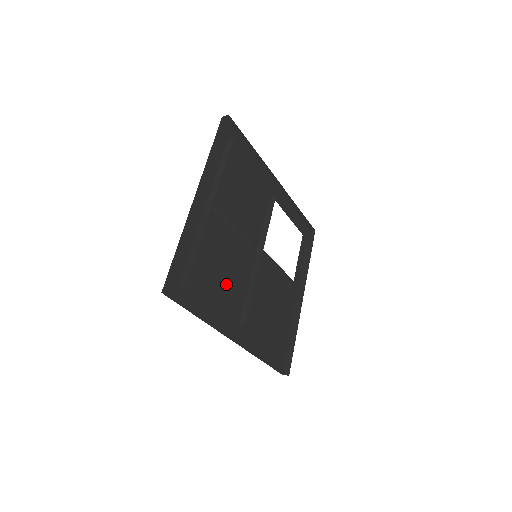
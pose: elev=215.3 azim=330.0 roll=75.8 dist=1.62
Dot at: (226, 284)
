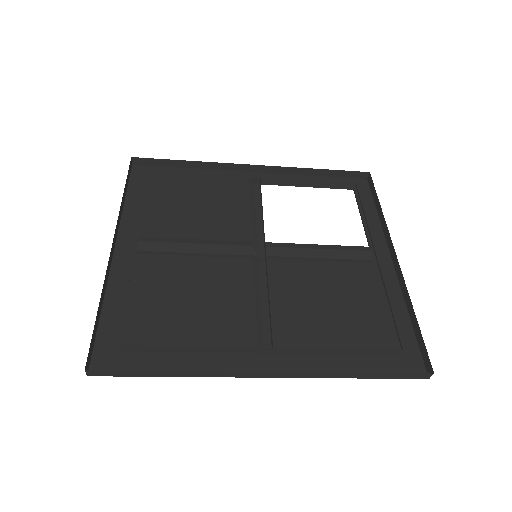
Dot at: (204, 313)
